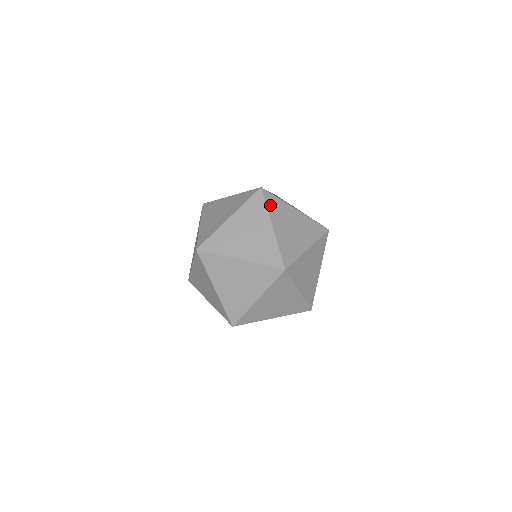
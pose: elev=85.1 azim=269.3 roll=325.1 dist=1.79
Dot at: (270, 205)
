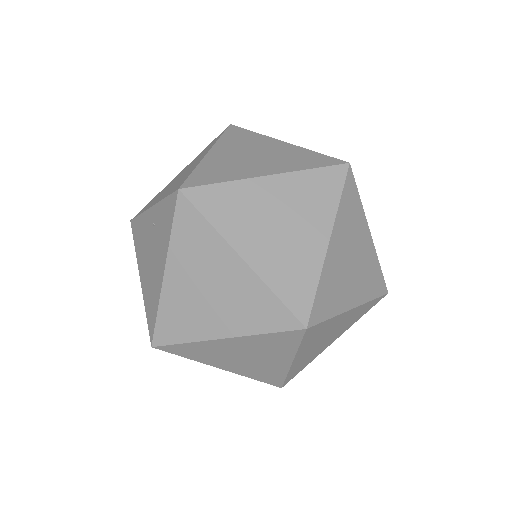
Dot at: occluded
